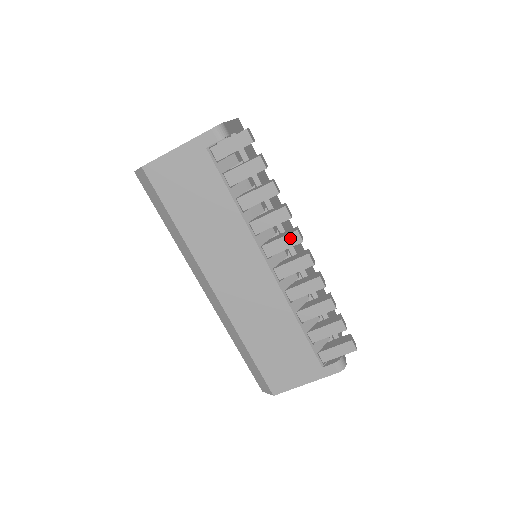
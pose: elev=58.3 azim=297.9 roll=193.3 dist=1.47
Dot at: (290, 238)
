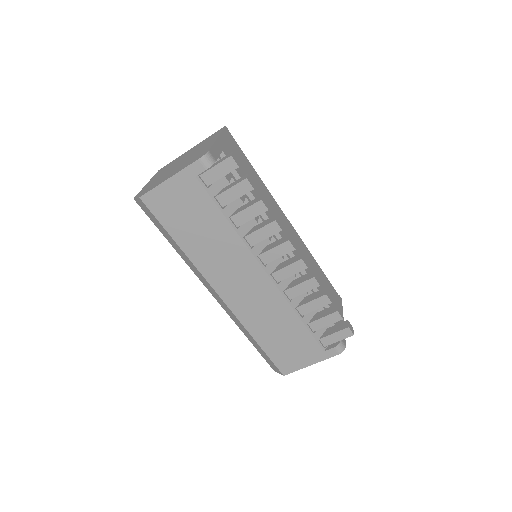
Dot at: (283, 247)
